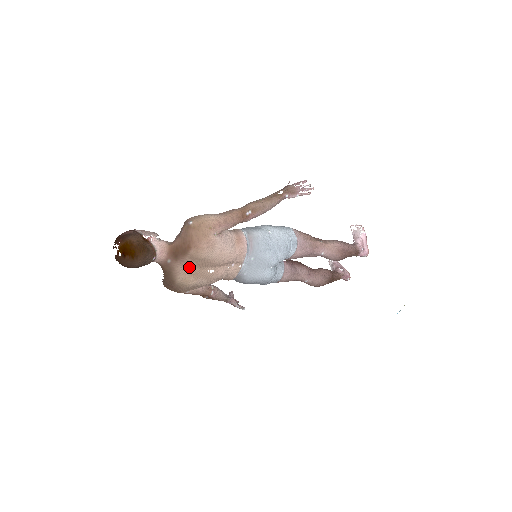
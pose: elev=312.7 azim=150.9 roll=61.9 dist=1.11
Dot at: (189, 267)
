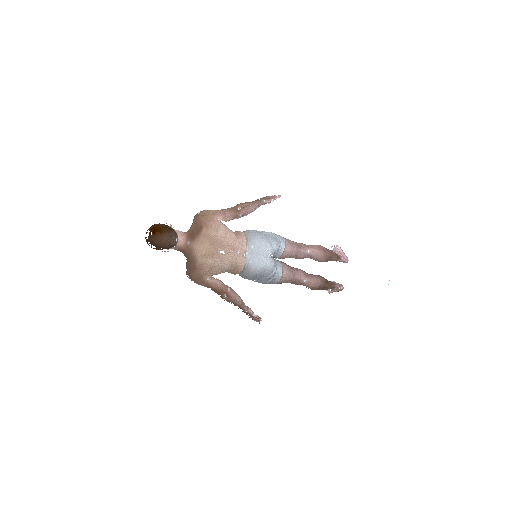
Dot at: (205, 247)
